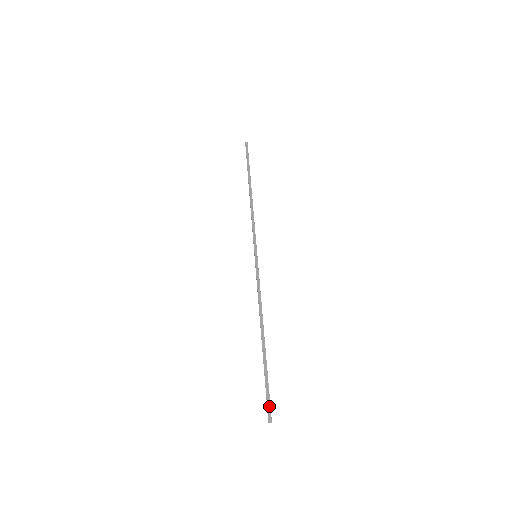
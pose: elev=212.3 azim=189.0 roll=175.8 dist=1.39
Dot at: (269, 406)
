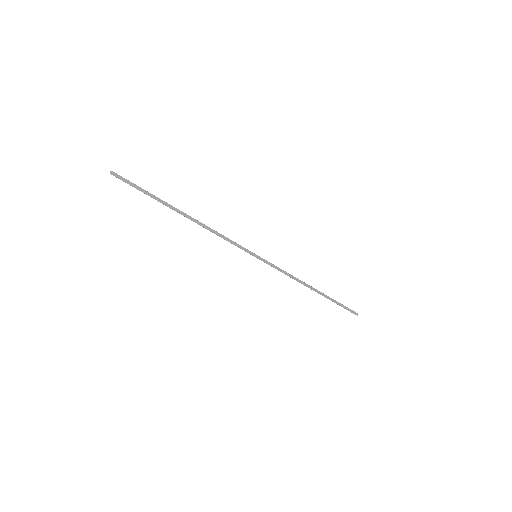
Dot at: (351, 311)
